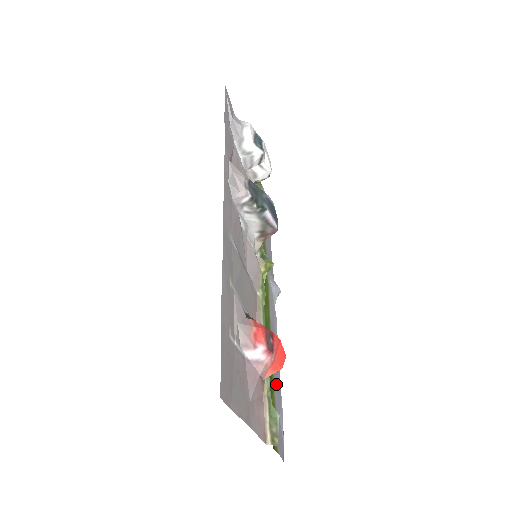
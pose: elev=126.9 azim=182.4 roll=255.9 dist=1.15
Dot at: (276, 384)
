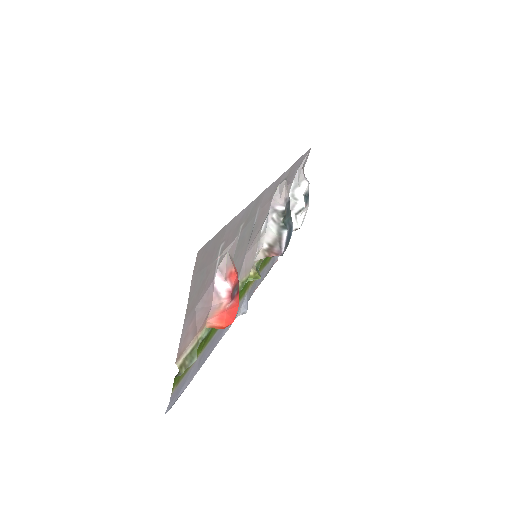
Dot at: (202, 356)
